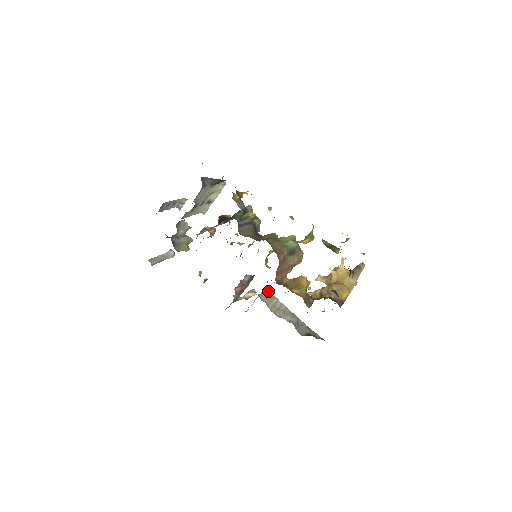
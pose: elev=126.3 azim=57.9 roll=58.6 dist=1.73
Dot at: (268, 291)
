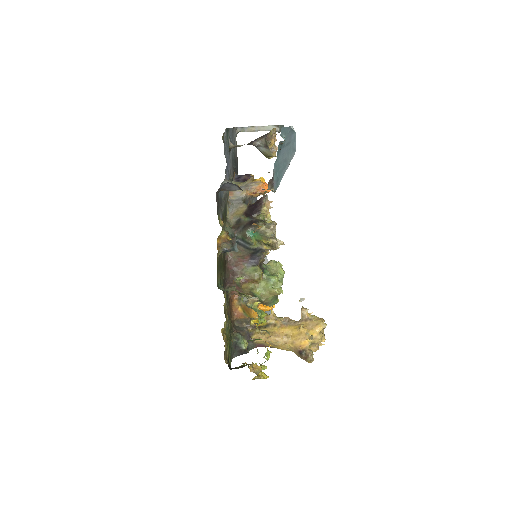
Dot at: occluded
